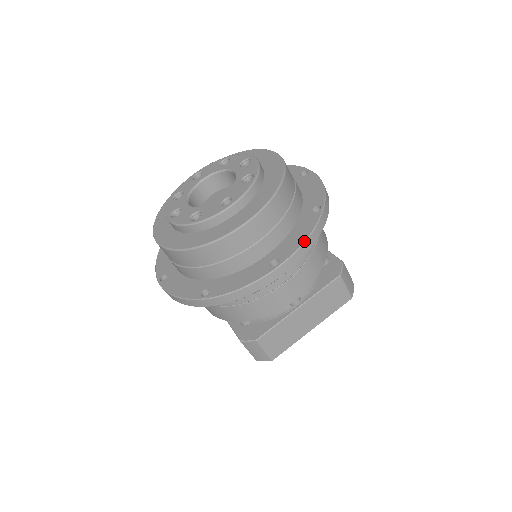
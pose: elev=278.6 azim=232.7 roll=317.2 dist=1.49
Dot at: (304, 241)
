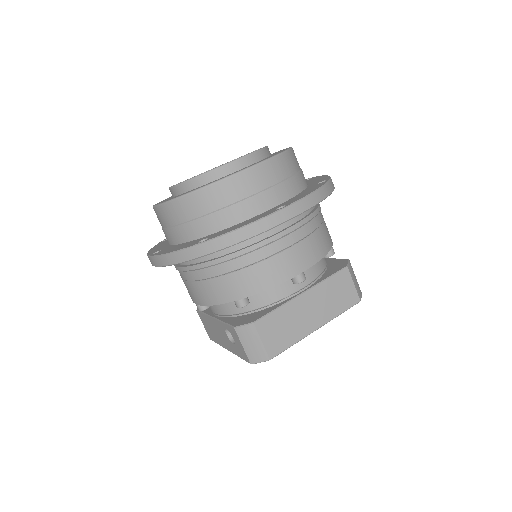
Dot at: (312, 192)
